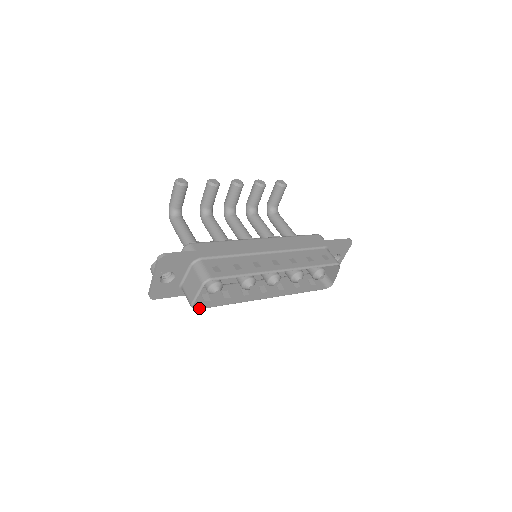
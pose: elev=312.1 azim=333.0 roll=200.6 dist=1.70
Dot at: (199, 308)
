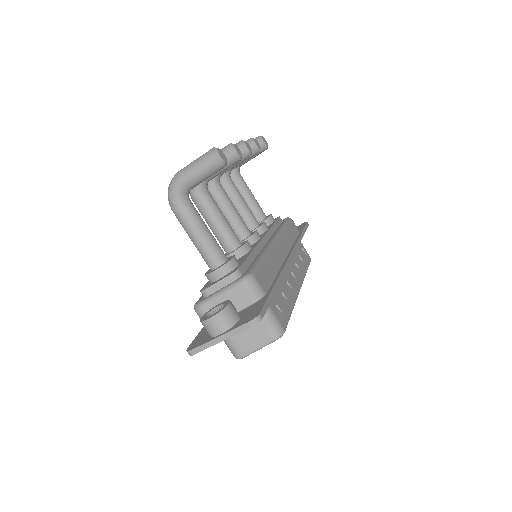
Dot at: occluded
